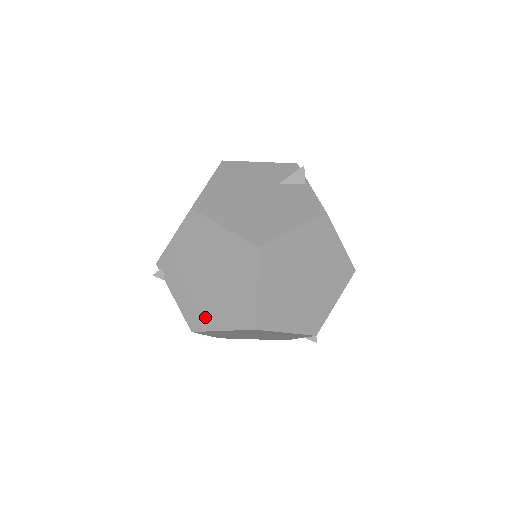
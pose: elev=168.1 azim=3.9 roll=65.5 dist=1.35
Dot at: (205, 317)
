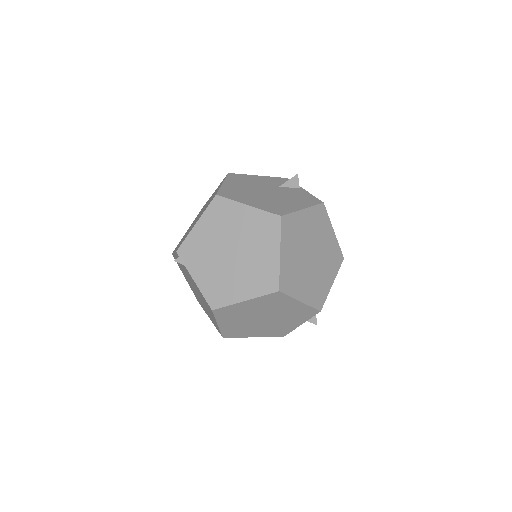
Dot at: (227, 292)
